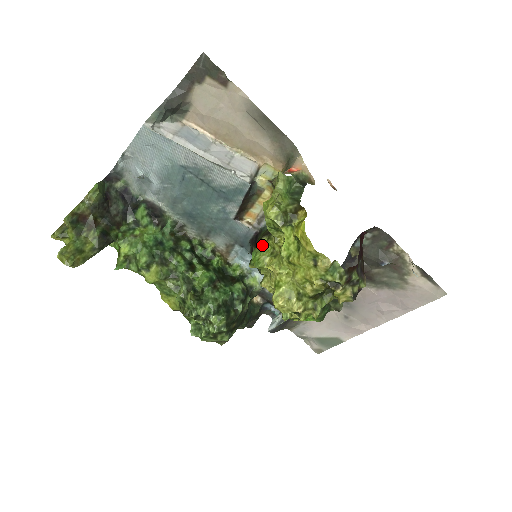
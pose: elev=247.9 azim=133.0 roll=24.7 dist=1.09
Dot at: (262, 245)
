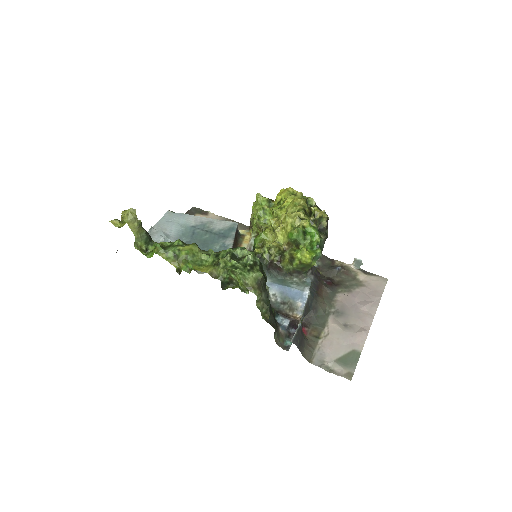
Dot at: occluded
